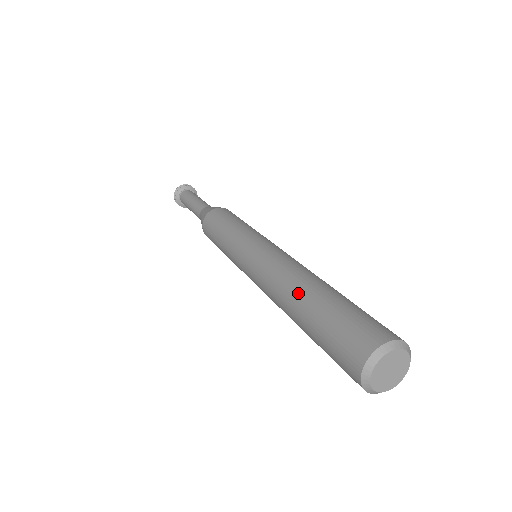
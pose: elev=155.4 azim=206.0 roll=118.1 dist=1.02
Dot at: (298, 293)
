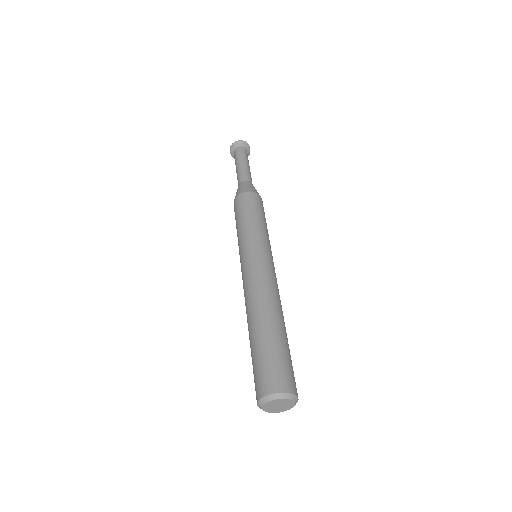
Dot at: (249, 324)
